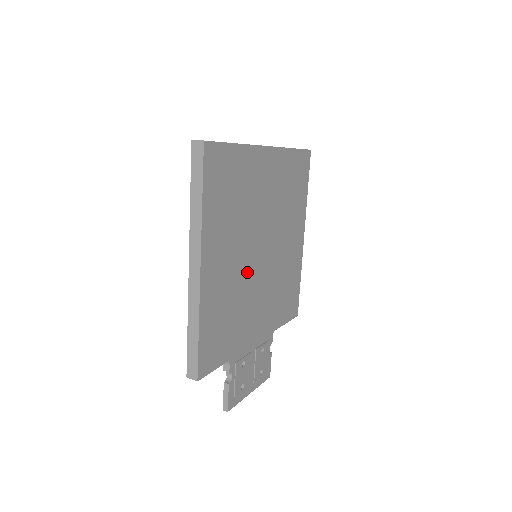
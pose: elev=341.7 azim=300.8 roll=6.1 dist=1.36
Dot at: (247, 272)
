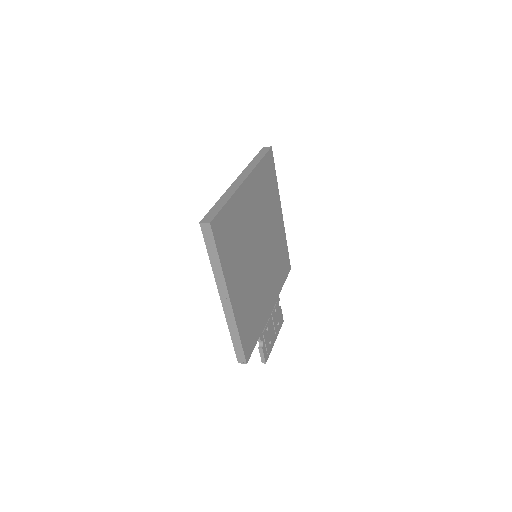
Dot at: (255, 275)
